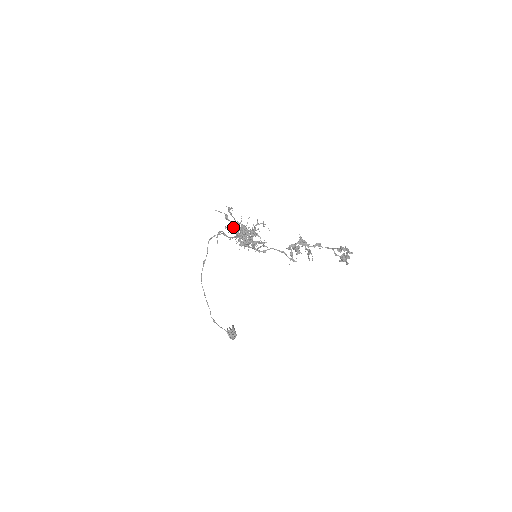
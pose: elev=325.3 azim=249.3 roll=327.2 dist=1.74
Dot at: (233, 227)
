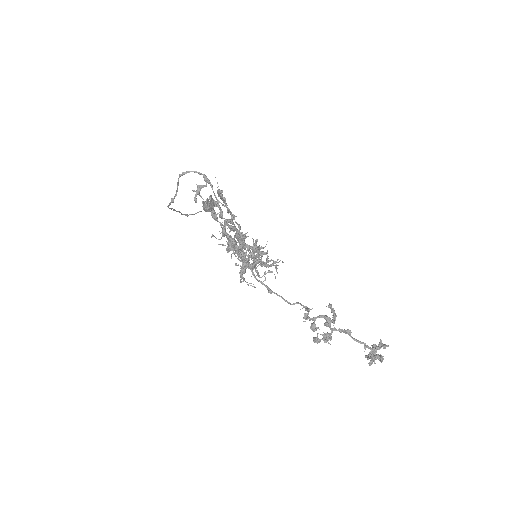
Dot at: (225, 235)
